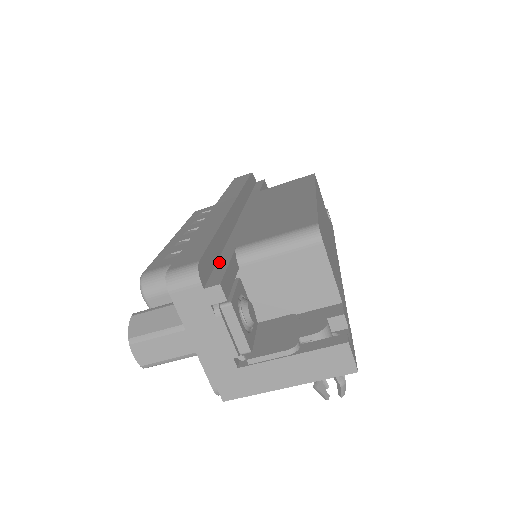
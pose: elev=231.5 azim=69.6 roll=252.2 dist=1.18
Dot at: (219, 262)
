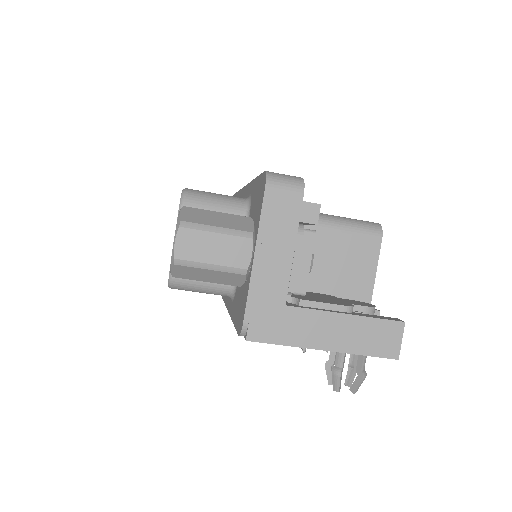
Dot at: occluded
